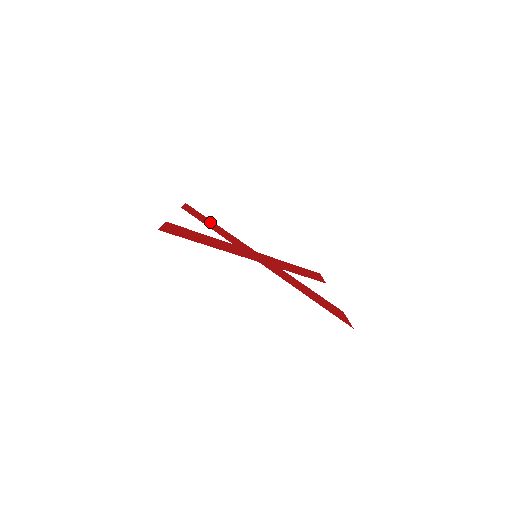
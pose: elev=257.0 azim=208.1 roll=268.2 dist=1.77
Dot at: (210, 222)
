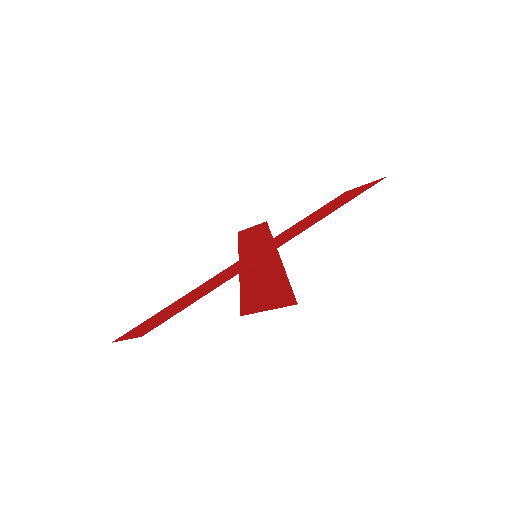
Dot at: (172, 308)
